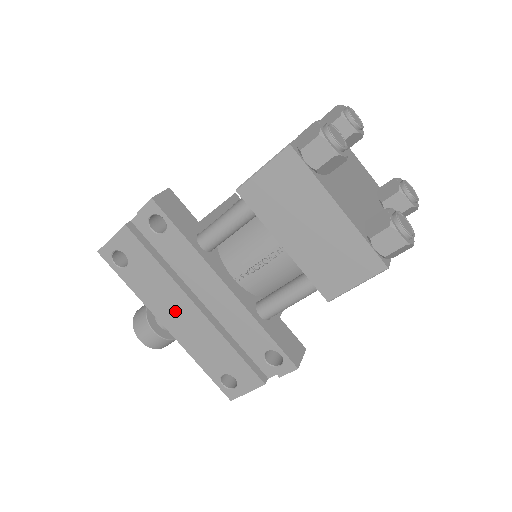
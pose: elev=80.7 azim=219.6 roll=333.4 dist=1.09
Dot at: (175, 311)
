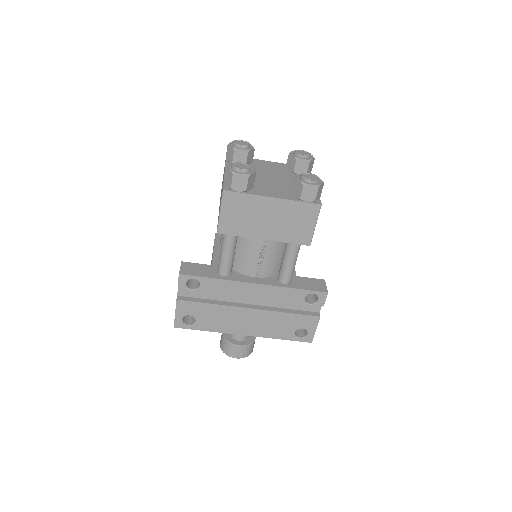
Dot at: (240, 321)
